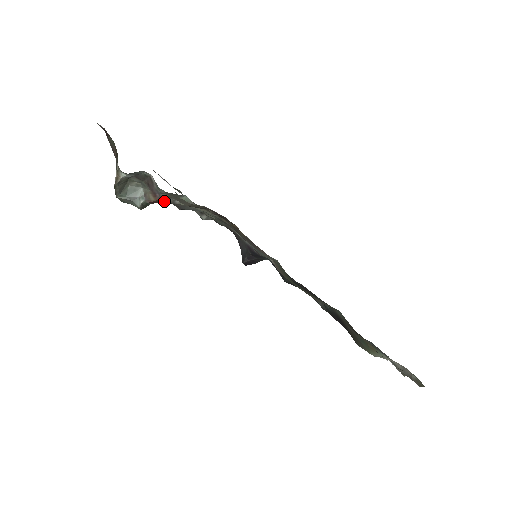
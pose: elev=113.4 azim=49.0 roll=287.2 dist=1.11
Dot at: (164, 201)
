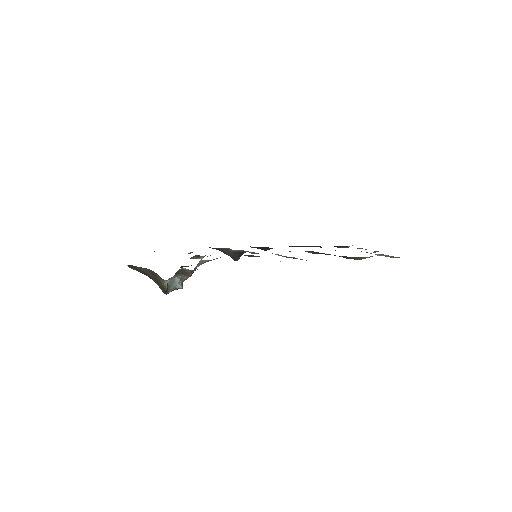
Dot at: occluded
